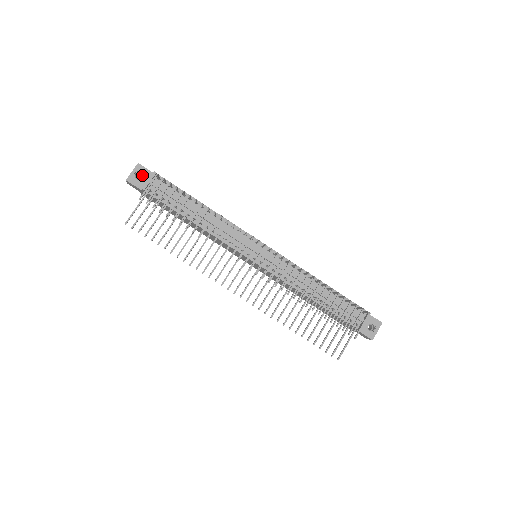
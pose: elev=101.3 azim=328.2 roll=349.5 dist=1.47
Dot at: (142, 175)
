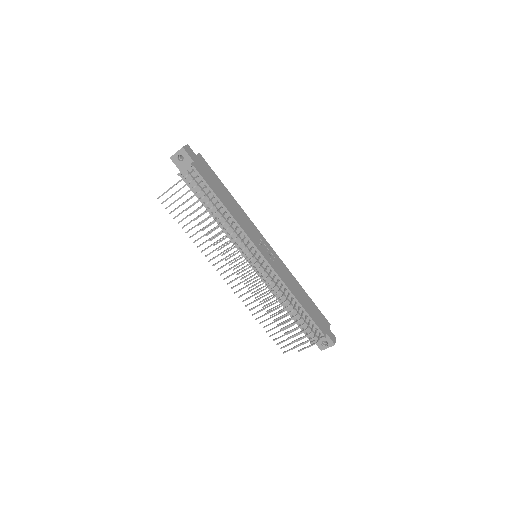
Dot at: (184, 158)
